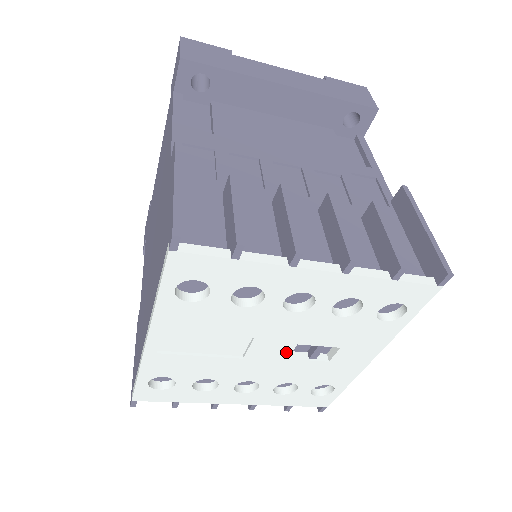
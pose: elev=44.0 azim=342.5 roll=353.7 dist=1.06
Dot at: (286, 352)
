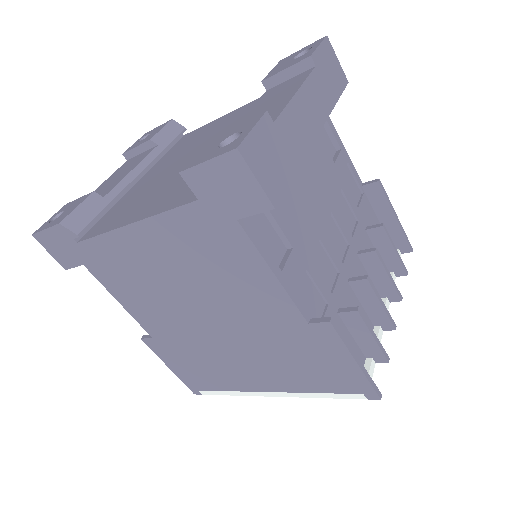
Dot at: occluded
